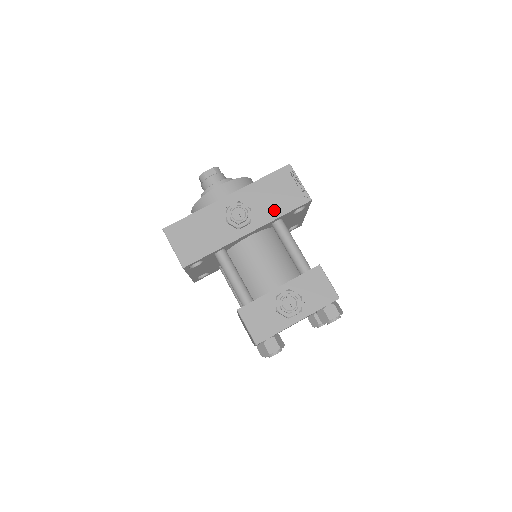
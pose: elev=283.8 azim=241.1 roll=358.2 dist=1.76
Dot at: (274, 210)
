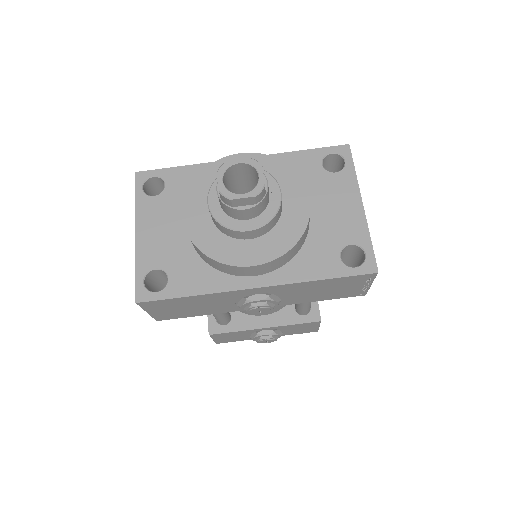
Dot at: (310, 299)
